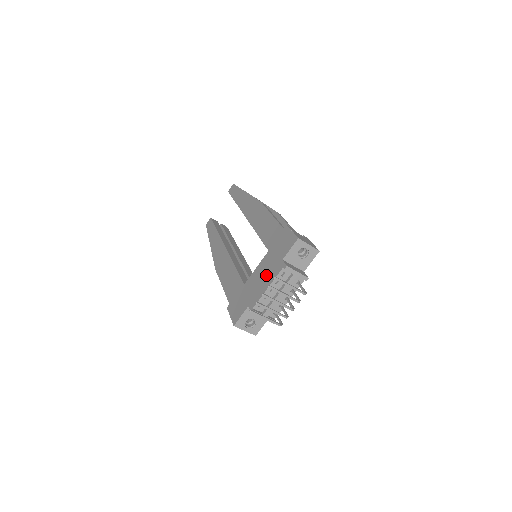
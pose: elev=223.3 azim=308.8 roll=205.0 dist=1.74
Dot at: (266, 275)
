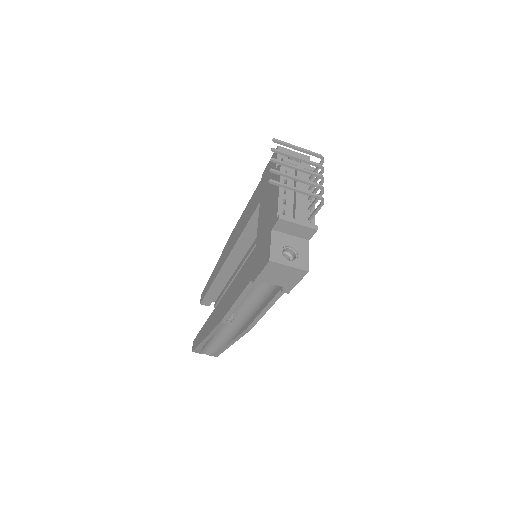
Dot at: (270, 197)
